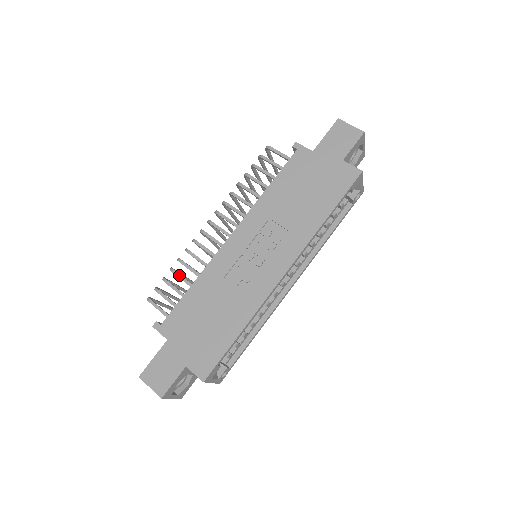
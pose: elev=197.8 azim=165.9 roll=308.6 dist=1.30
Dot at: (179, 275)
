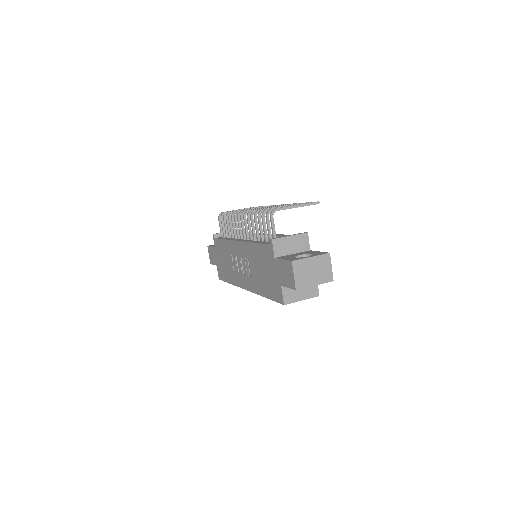
Dot at: (227, 223)
